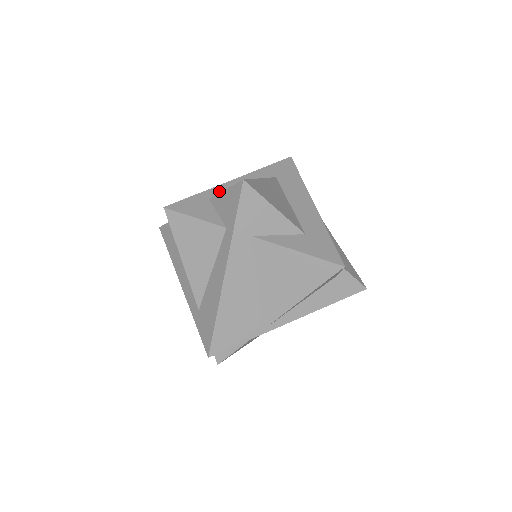
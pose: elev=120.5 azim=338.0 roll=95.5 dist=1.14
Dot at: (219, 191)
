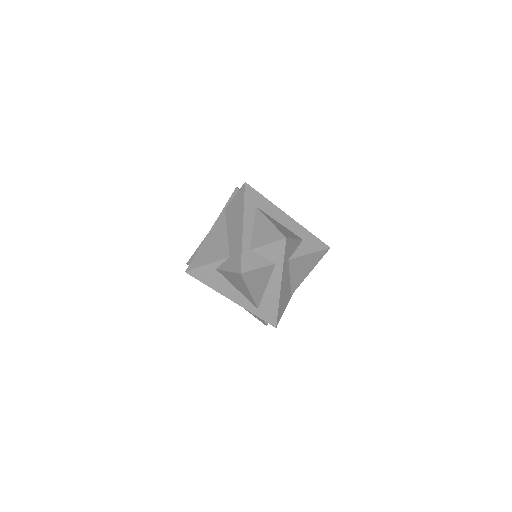
Dot at: (247, 240)
